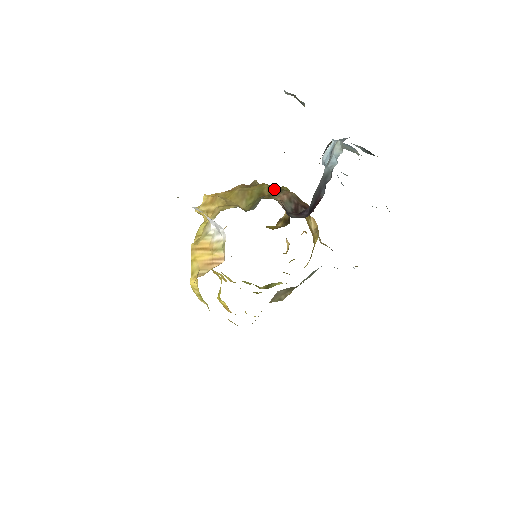
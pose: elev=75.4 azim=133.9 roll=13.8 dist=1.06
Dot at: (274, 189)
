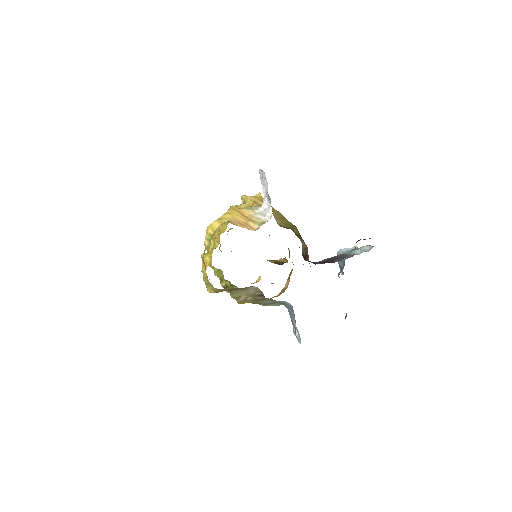
Dot at: (300, 235)
